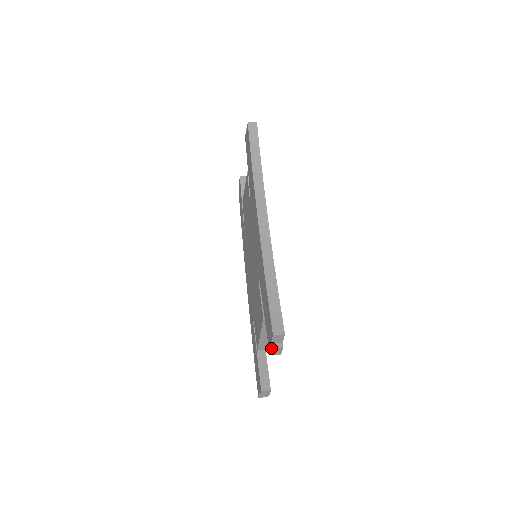
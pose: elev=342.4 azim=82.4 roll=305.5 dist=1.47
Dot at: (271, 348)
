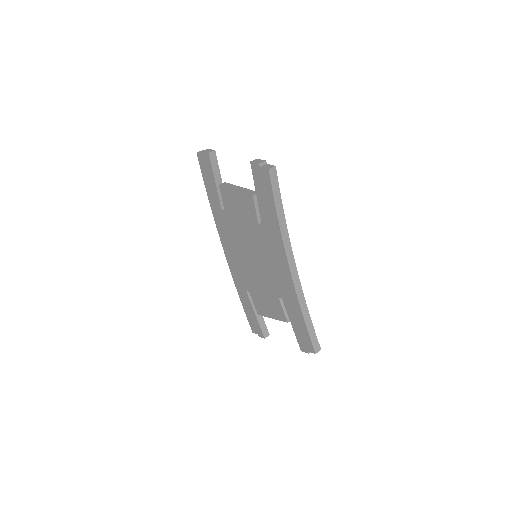
Dot at: (308, 353)
